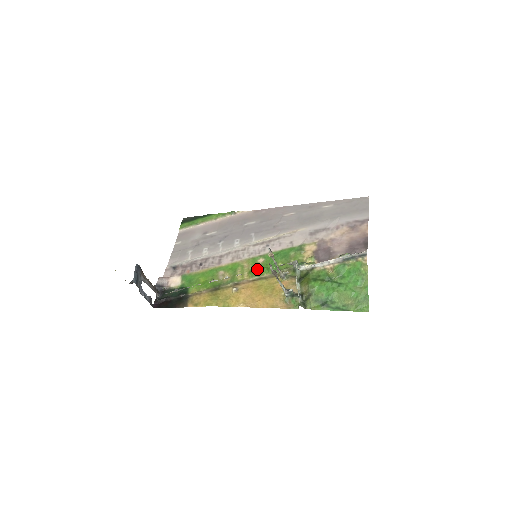
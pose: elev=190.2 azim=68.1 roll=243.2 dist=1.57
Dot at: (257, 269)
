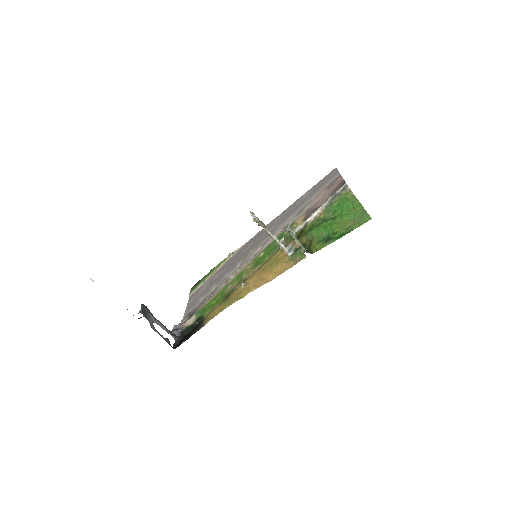
Dot at: (259, 261)
